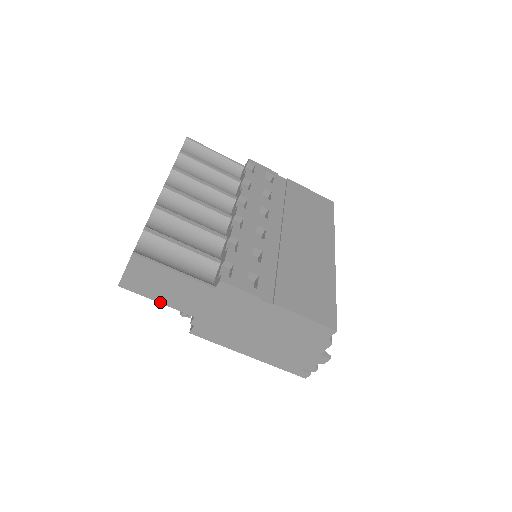
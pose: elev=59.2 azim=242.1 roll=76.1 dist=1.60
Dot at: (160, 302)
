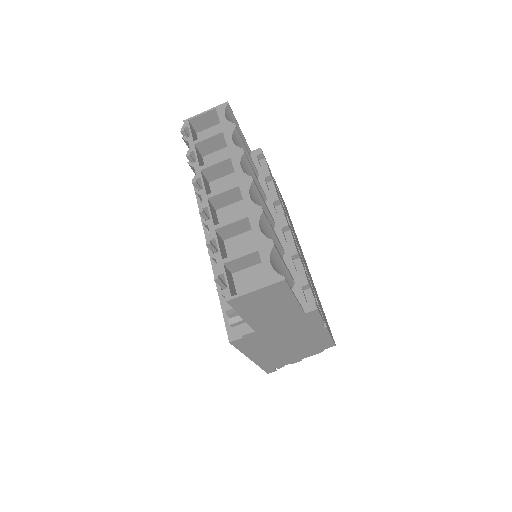
Dot at: (244, 318)
